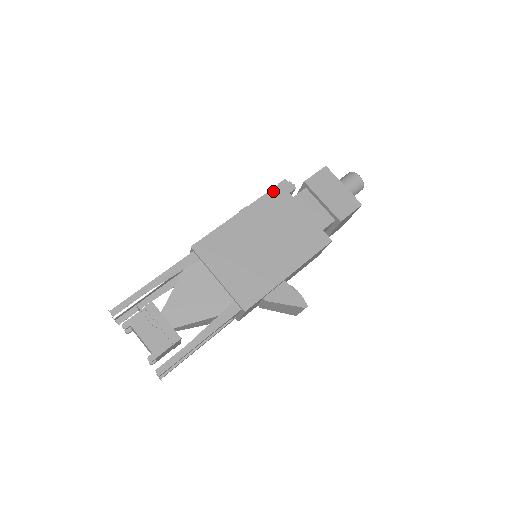
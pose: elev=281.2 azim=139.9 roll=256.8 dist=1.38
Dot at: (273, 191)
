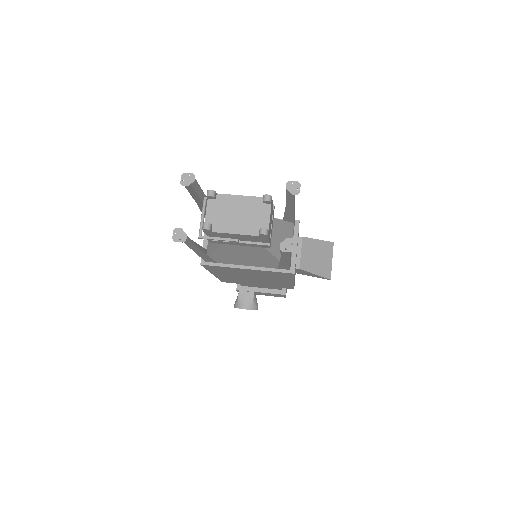
Dot at: occluded
